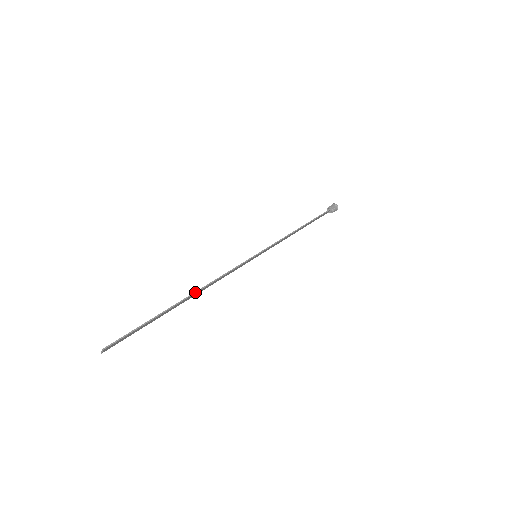
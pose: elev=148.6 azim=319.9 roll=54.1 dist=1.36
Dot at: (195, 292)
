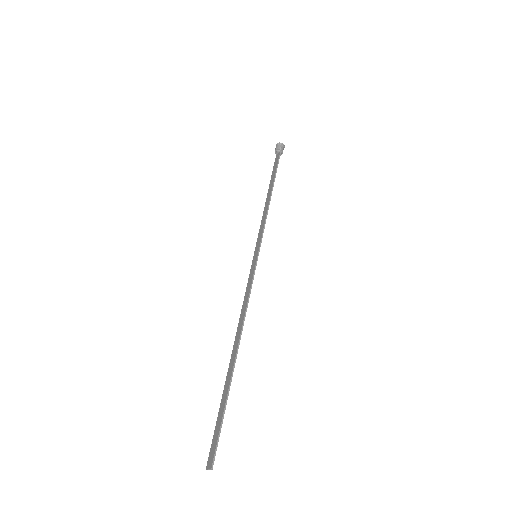
Dot at: (239, 341)
